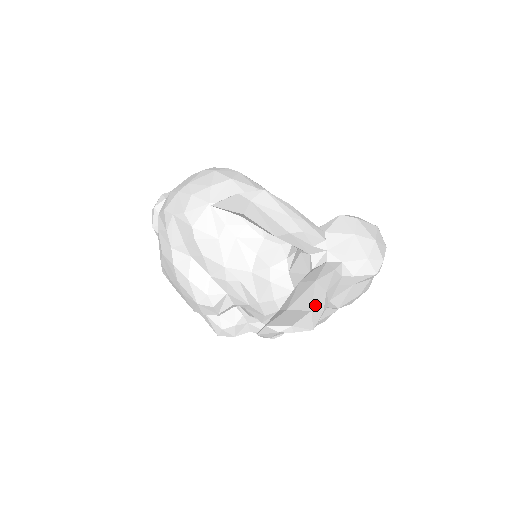
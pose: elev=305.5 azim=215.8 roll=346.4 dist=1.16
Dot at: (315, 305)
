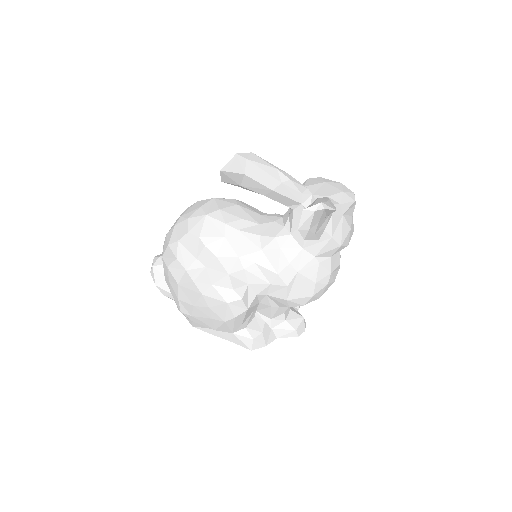
Dot at: (328, 200)
